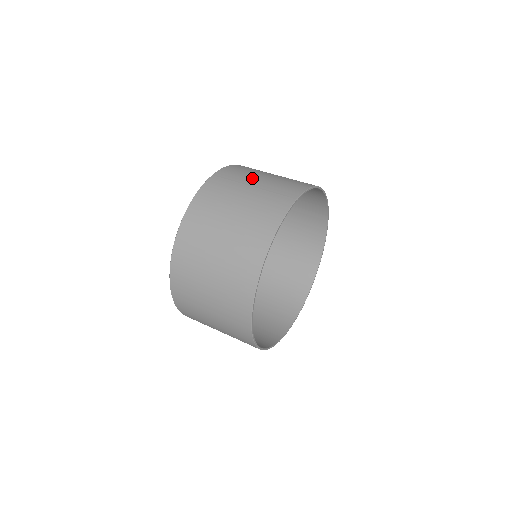
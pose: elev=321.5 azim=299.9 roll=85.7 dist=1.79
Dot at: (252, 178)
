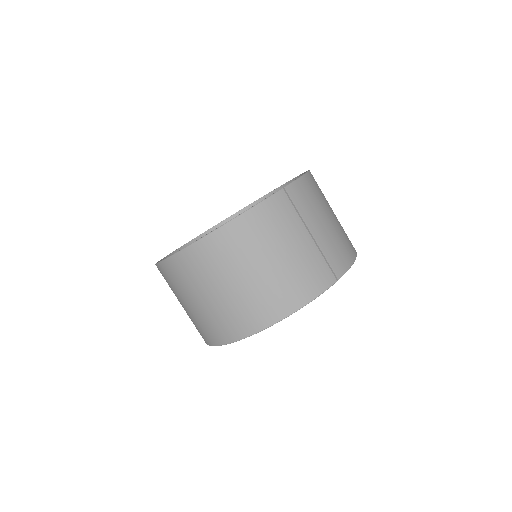
Dot at: (315, 219)
